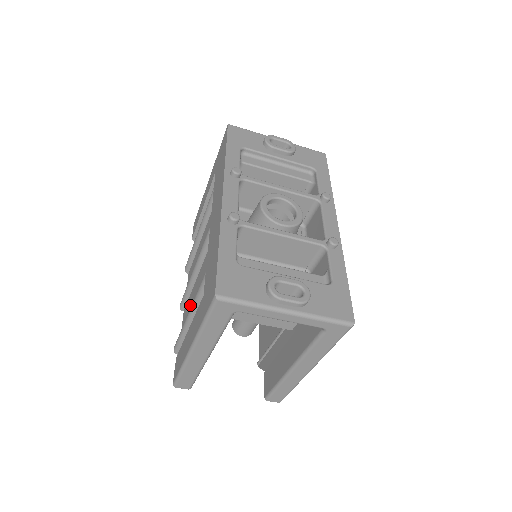
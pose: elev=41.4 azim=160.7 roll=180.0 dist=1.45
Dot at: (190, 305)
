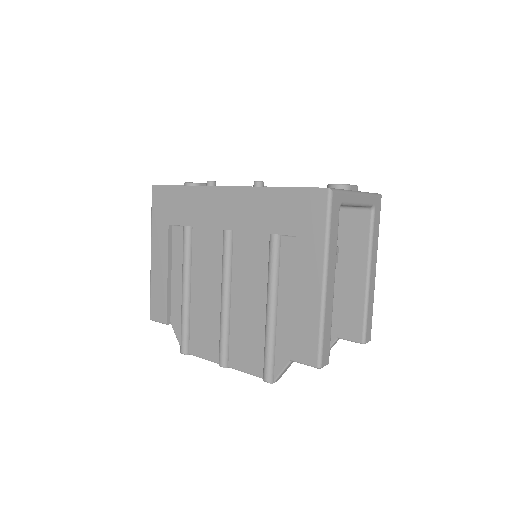
Dot at: (246, 329)
